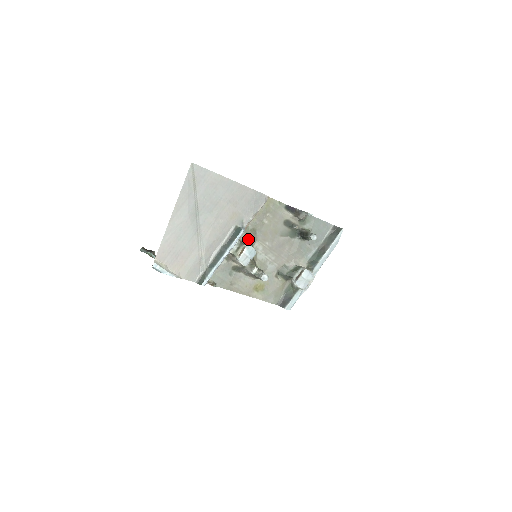
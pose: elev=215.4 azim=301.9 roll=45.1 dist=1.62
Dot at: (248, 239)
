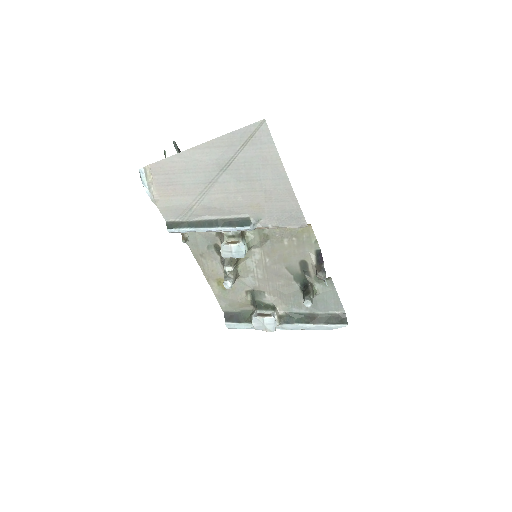
Dot at: (253, 238)
